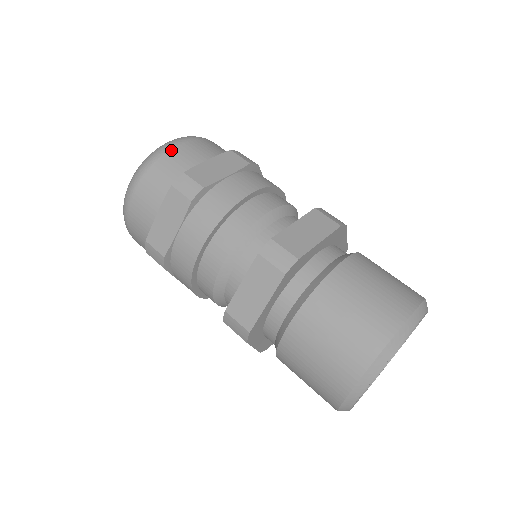
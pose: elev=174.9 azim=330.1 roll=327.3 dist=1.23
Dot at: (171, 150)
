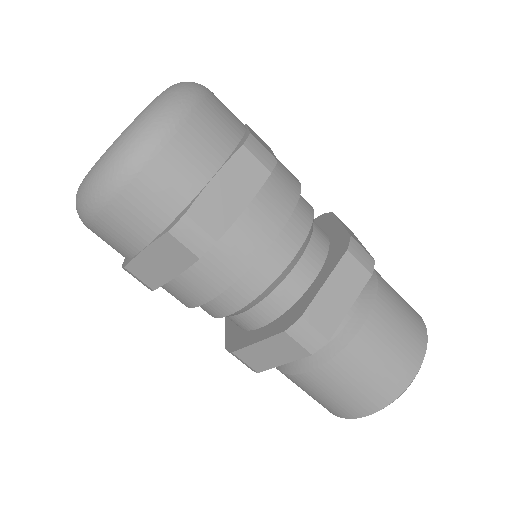
Dot at: (156, 157)
